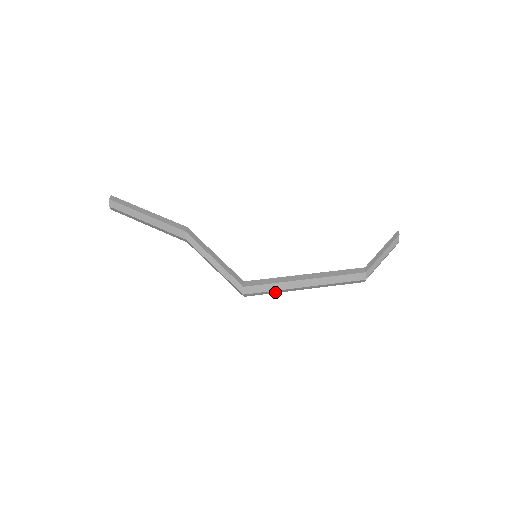
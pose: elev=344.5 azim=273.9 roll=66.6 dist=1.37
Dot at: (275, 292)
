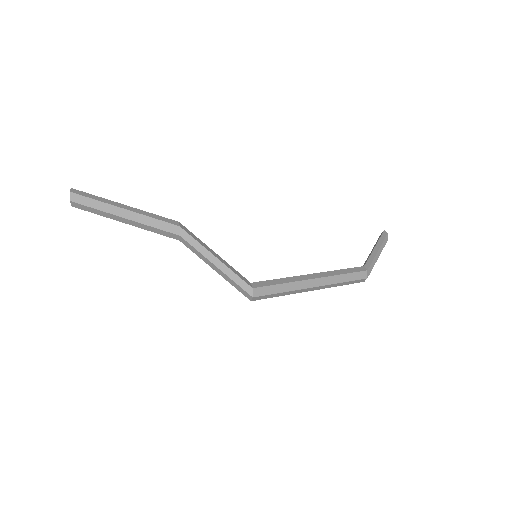
Dot at: (283, 294)
